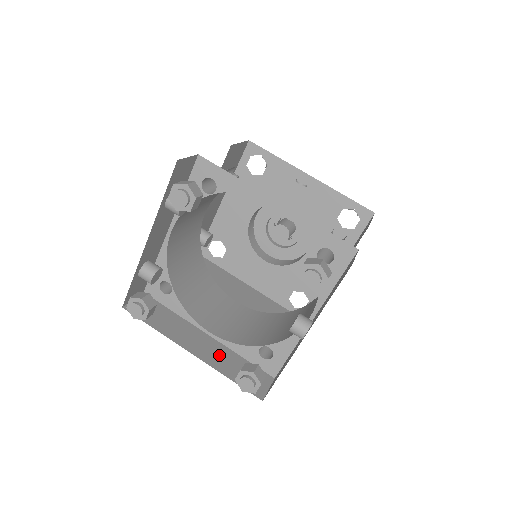
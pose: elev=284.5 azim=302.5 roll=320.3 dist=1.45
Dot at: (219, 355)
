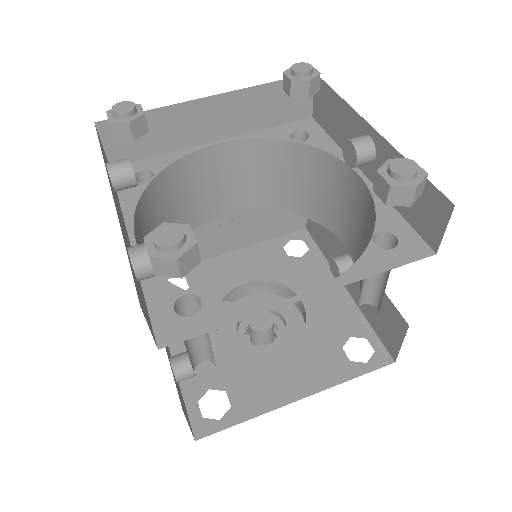
Dot at: occluded
